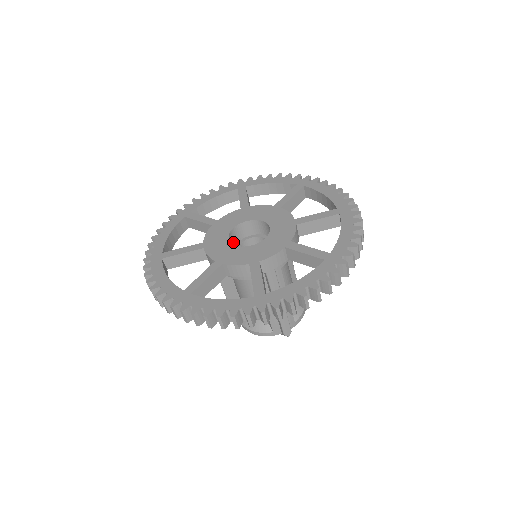
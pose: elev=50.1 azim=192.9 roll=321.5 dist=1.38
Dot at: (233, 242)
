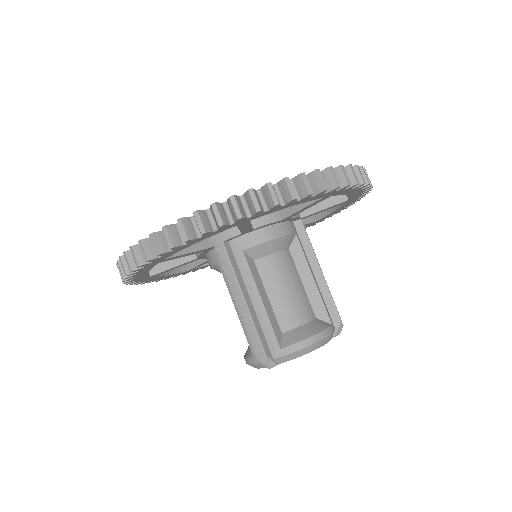
Dot at: occluded
